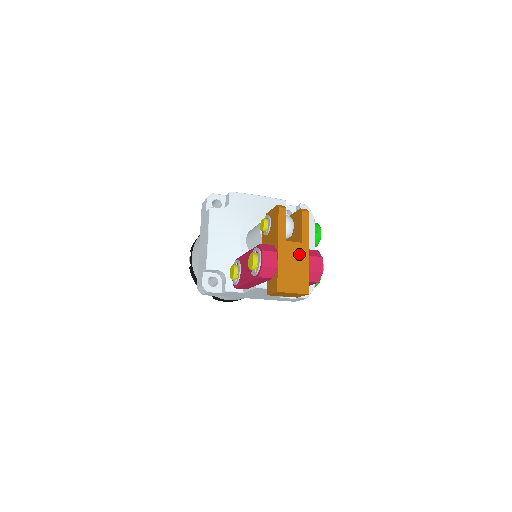
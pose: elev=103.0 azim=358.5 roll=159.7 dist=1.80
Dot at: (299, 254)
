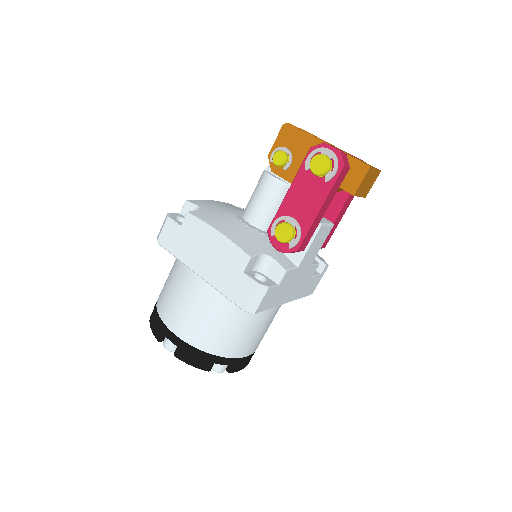
Dot at: occluded
